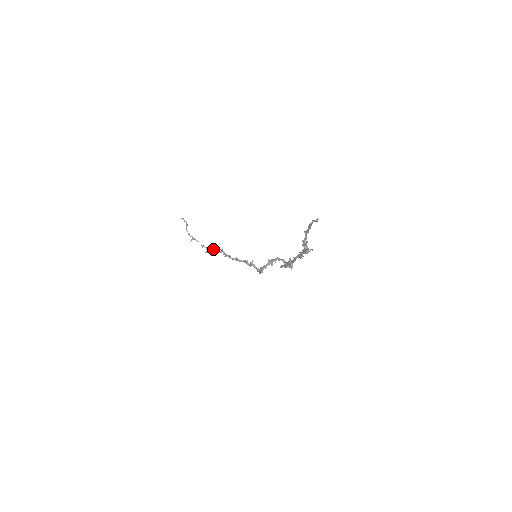
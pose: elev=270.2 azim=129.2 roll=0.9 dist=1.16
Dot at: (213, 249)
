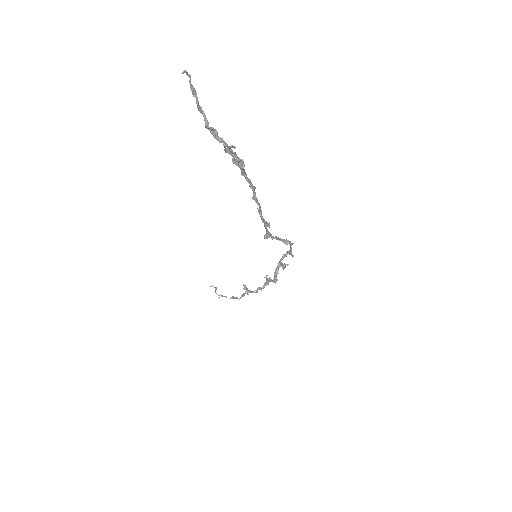
Dot at: occluded
